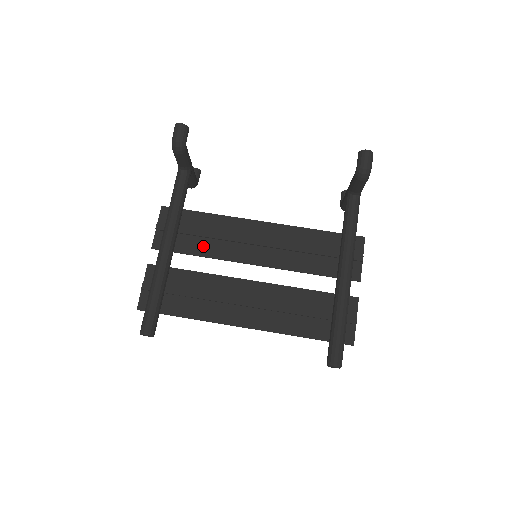
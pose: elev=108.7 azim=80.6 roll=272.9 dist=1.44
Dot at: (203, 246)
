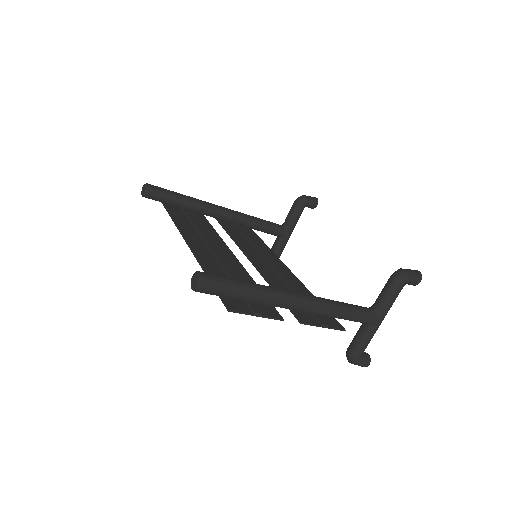
Dot at: (236, 234)
